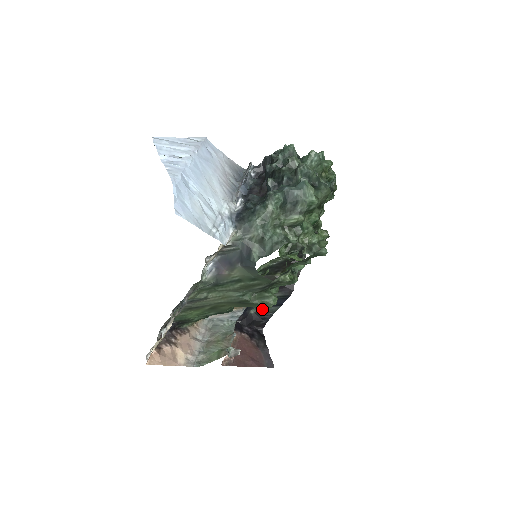
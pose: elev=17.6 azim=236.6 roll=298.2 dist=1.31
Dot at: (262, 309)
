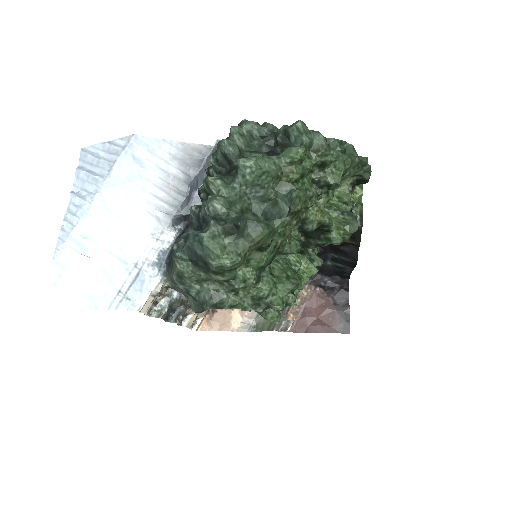
Dot at: (338, 264)
